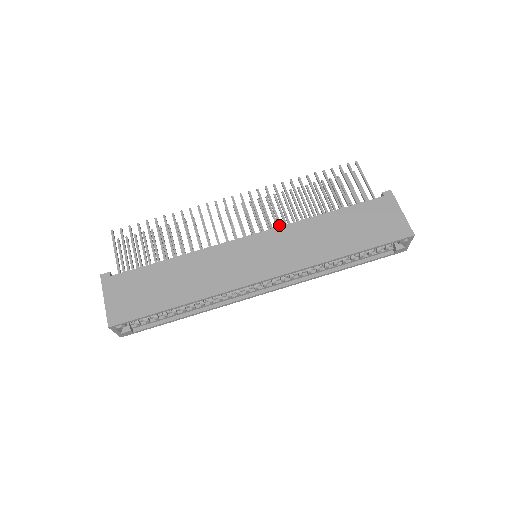
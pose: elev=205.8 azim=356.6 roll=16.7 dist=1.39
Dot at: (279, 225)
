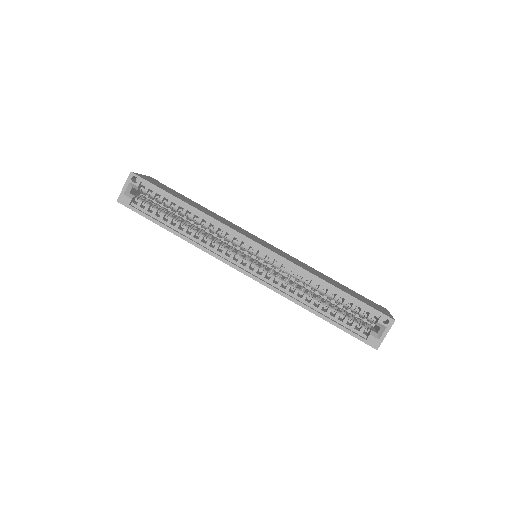
Dot at: occluded
